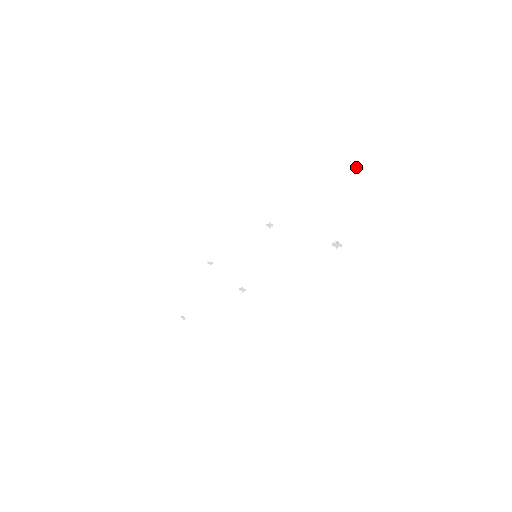
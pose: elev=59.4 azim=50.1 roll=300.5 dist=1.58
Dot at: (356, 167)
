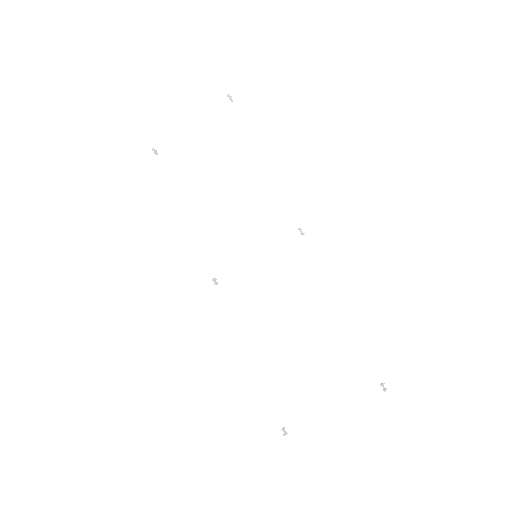
Dot at: (382, 386)
